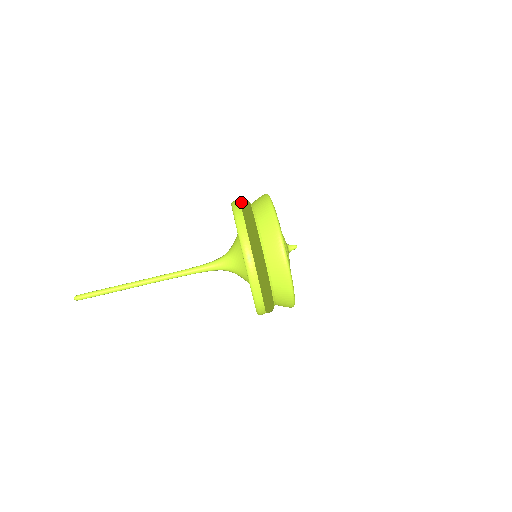
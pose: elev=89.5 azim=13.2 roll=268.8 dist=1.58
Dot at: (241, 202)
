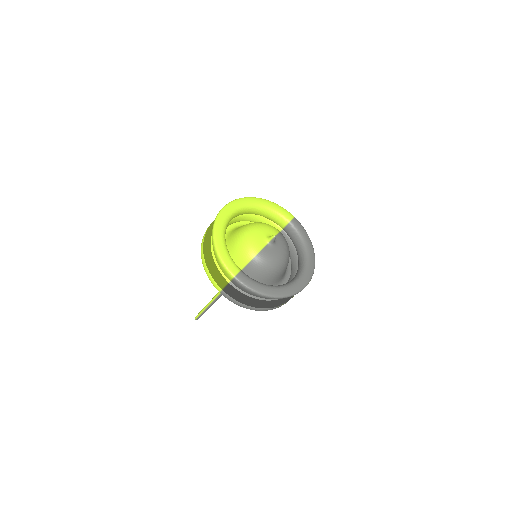
Dot at: occluded
